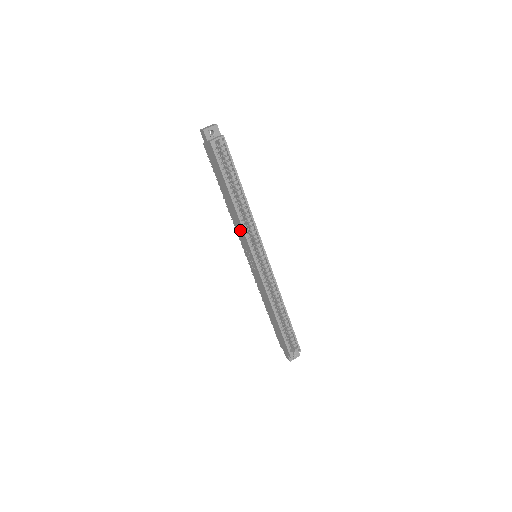
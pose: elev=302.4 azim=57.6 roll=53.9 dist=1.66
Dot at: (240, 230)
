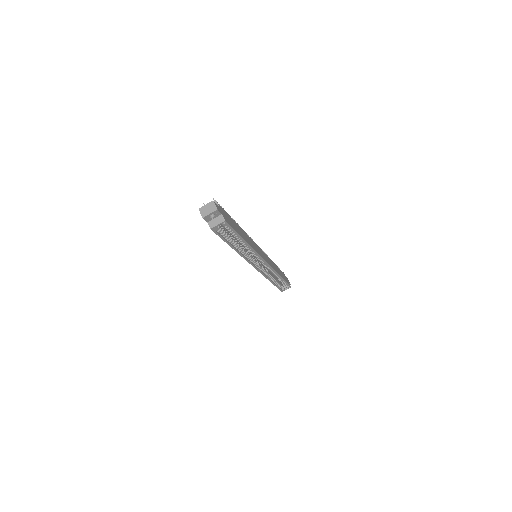
Dot at: occluded
